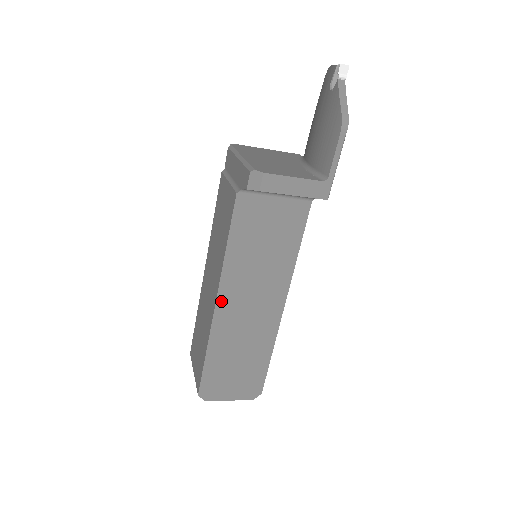
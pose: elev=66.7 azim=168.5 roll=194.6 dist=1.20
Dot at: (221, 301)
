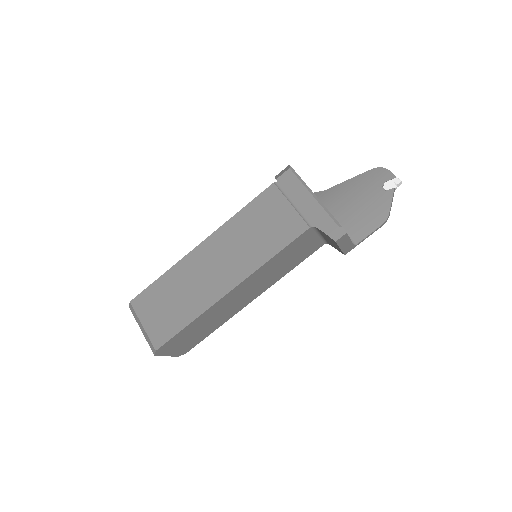
Dot at: (235, 289)
